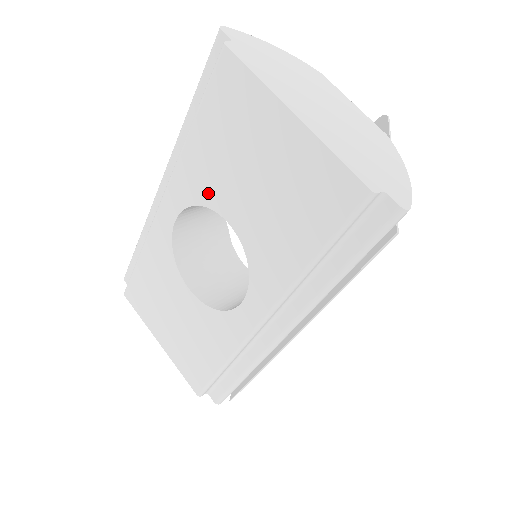
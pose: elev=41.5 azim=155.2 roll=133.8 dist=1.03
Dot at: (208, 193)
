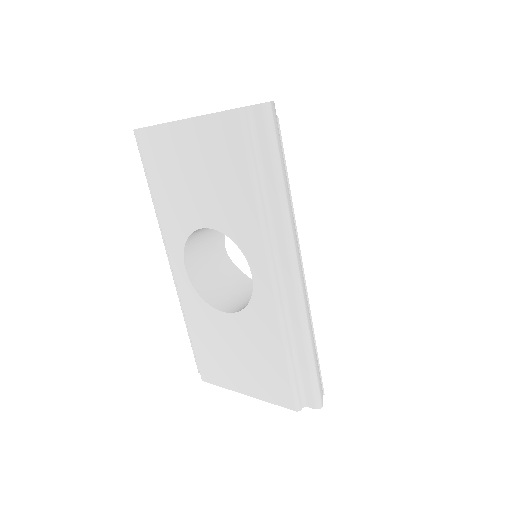
Dot at: (185, 223)
